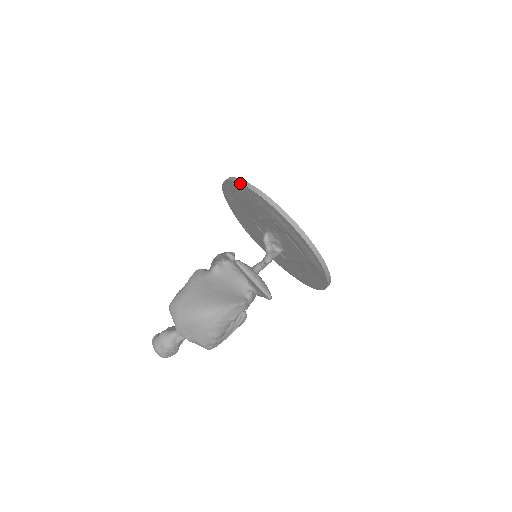
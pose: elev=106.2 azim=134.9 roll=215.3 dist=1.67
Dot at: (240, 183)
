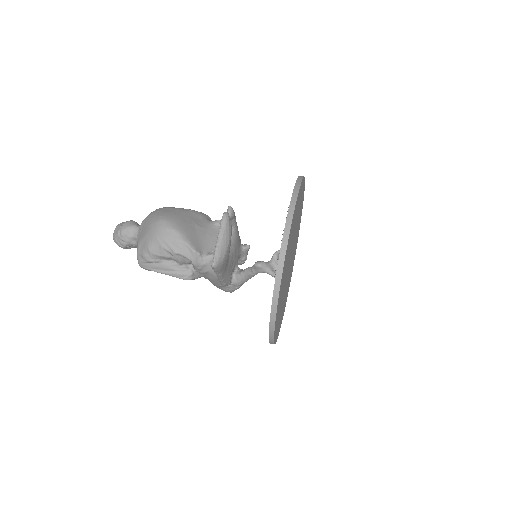
Dot at: occluded
